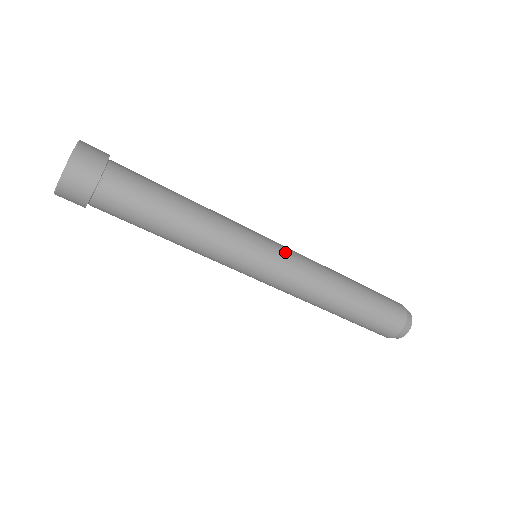
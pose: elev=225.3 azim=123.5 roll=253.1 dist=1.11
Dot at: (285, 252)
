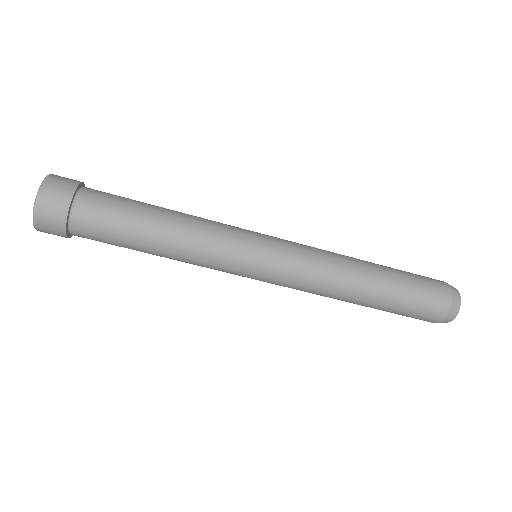
Dot at: (281, 263)
